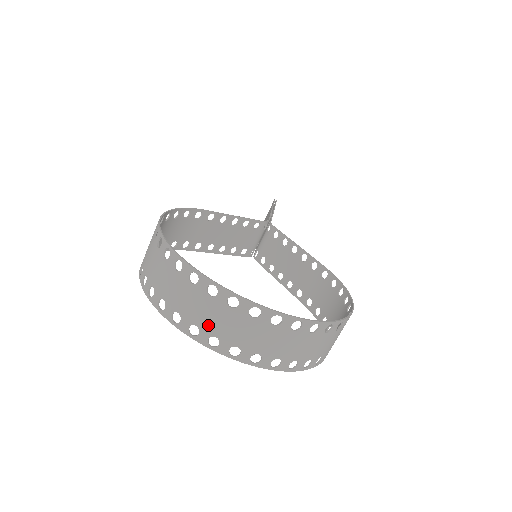
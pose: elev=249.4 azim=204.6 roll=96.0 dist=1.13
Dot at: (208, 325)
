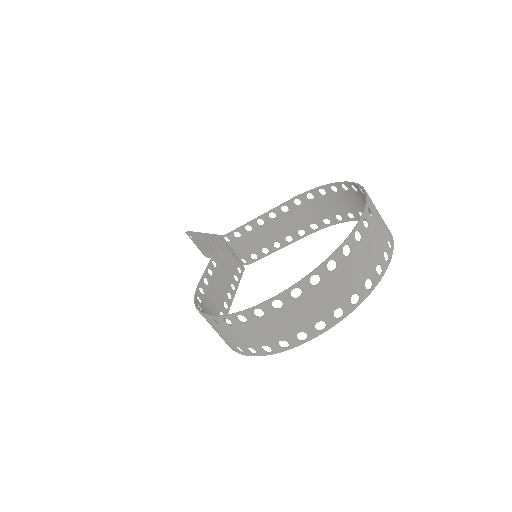
Dot at: (340, 298)
